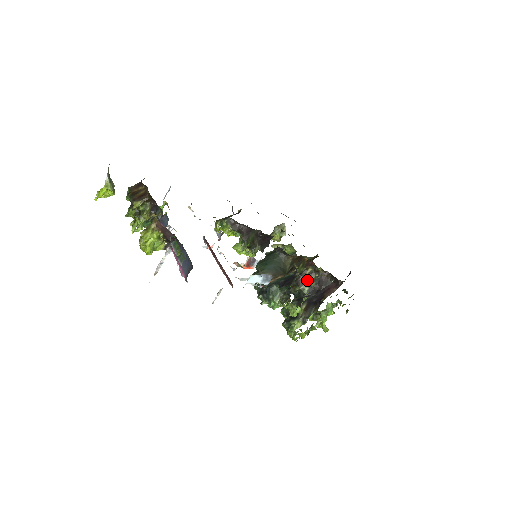
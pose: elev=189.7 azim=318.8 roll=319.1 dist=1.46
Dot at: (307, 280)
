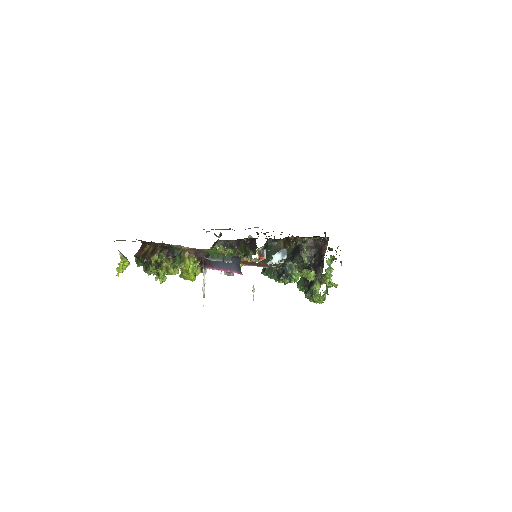
Dot at: (302, 253)
